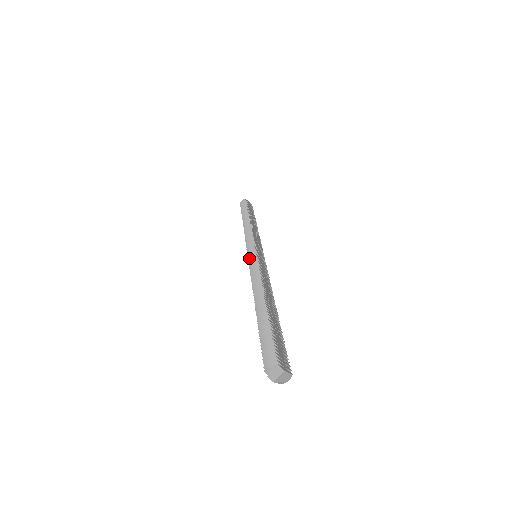
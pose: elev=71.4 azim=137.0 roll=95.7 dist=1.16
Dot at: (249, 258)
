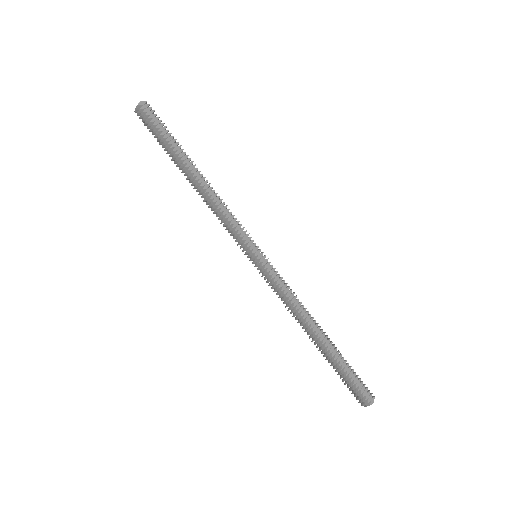
Dot at: (259, 273)
